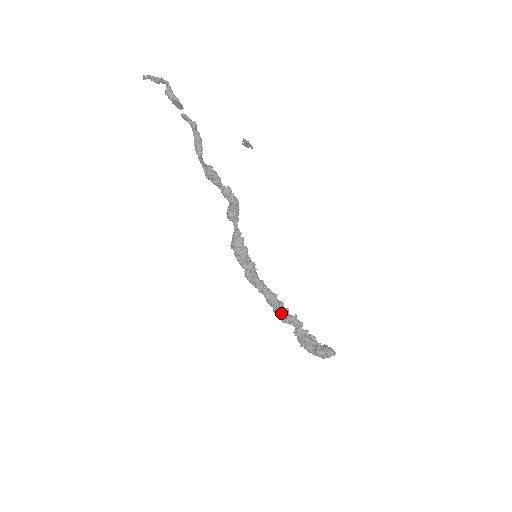
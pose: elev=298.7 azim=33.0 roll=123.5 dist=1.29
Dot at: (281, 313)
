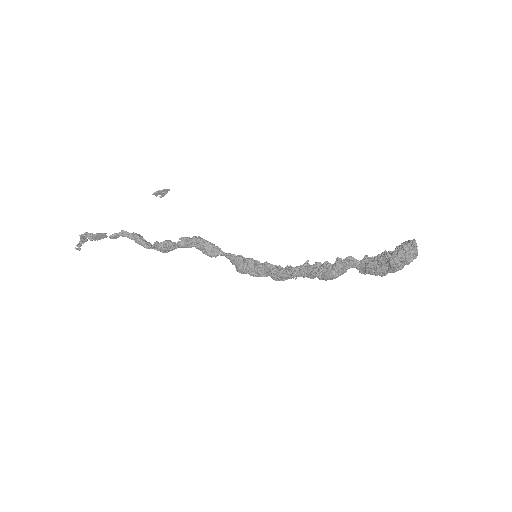
Dot at: (323, 273)
